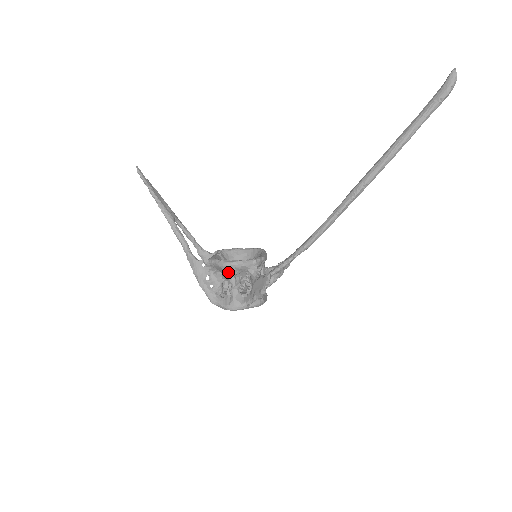
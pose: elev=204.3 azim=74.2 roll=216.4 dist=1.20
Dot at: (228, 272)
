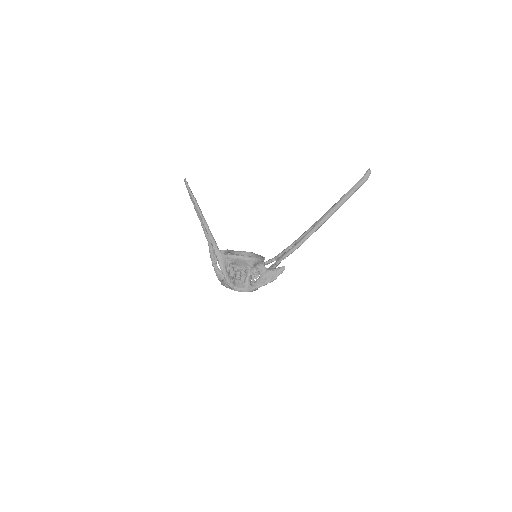
Dot at: (250, 264)
